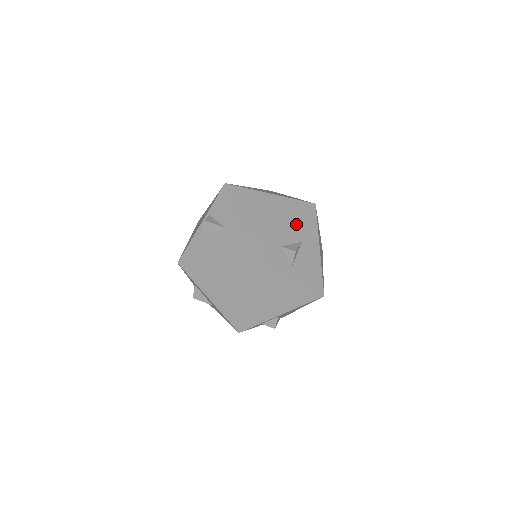
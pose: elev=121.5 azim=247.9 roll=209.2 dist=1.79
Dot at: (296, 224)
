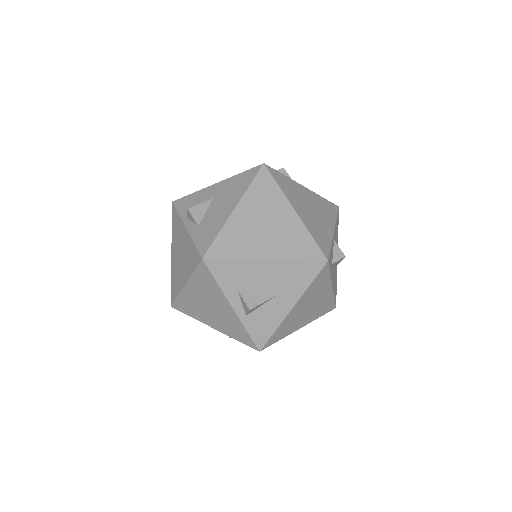
Dot at: occluded
